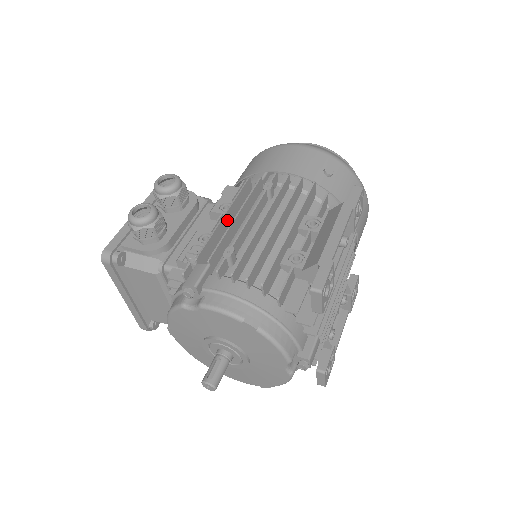
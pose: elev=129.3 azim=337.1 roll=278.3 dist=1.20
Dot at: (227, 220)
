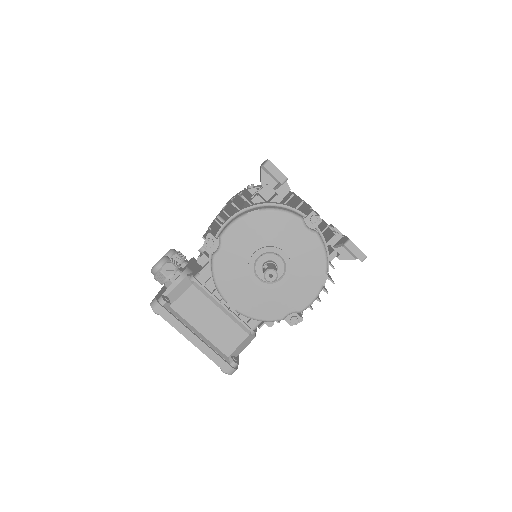
Dot at: occluded
